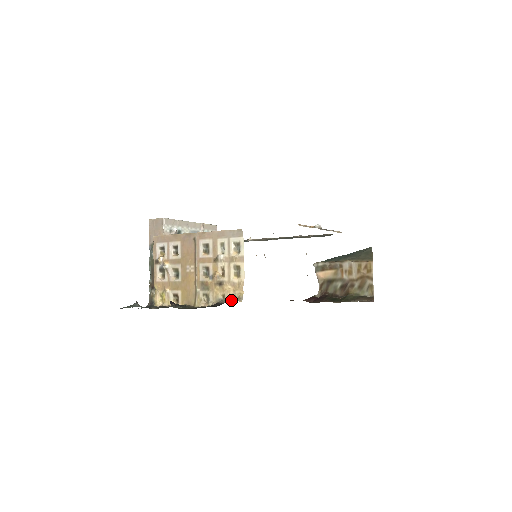
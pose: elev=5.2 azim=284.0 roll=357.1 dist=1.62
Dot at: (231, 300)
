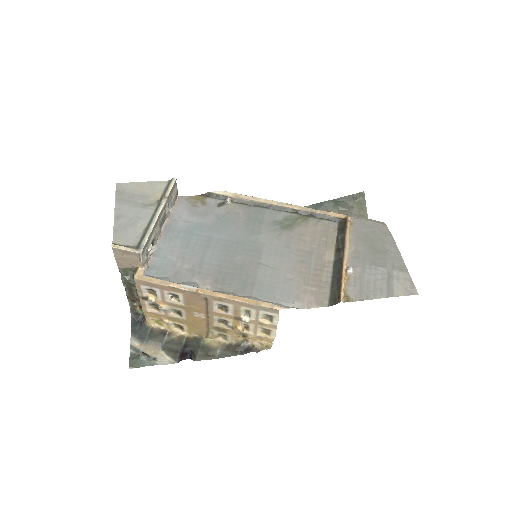
Dot at: (257, 347)
